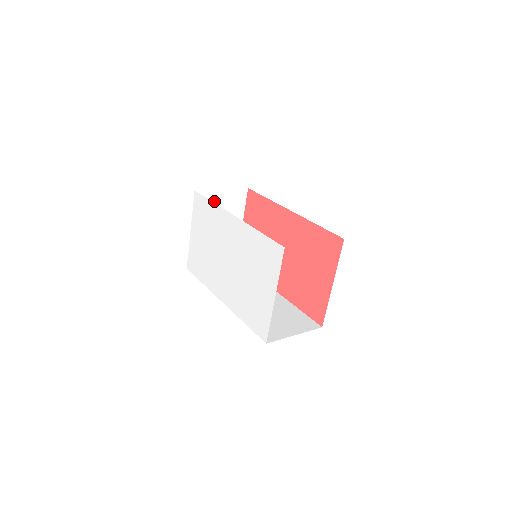
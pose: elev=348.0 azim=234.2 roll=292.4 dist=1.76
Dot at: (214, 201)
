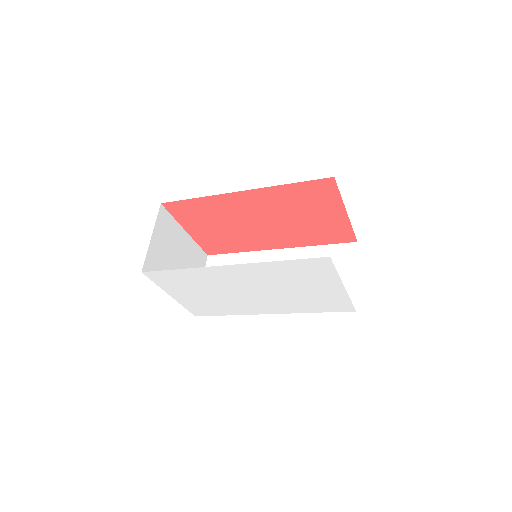
Dot at: (157, 253)
